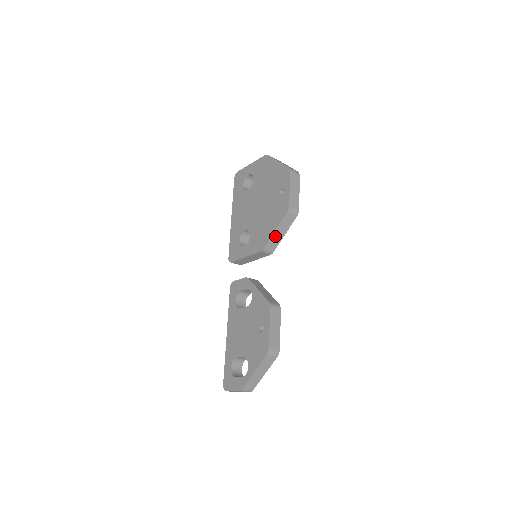
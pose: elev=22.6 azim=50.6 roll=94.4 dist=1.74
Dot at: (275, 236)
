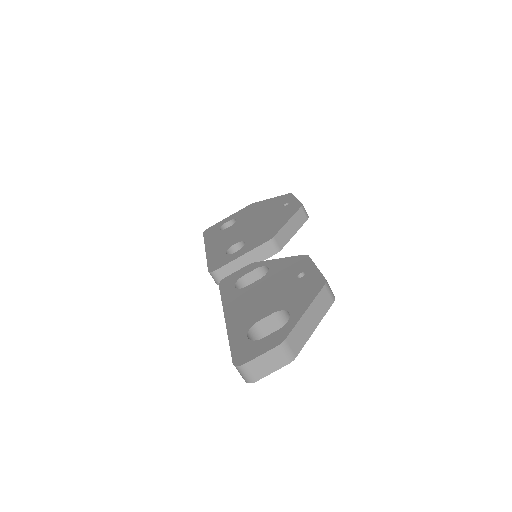
Dot at: (286, 229)
